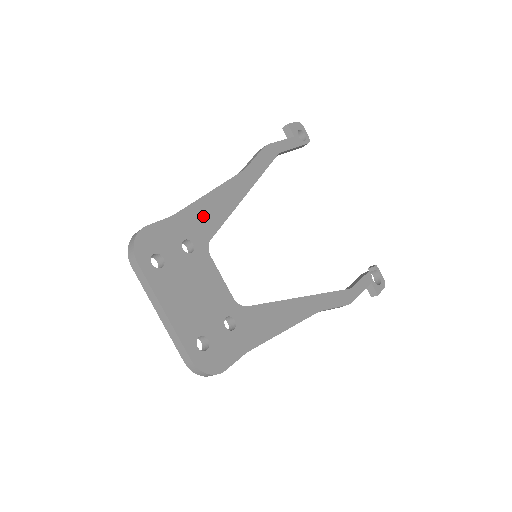
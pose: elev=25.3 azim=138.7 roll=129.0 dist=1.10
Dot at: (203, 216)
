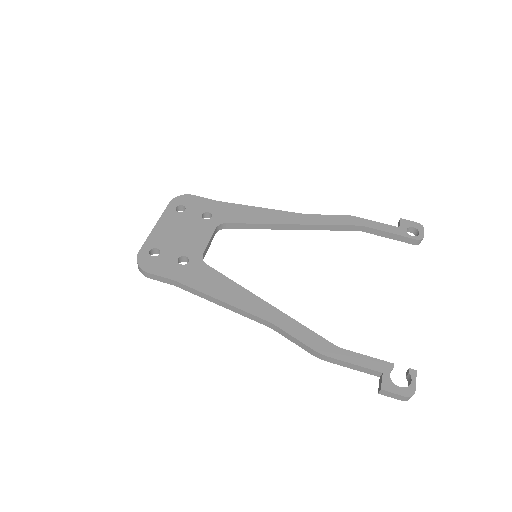
Dot at: (237, 212)
